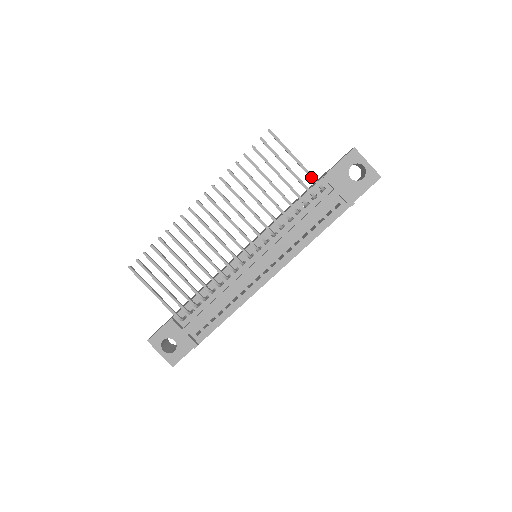
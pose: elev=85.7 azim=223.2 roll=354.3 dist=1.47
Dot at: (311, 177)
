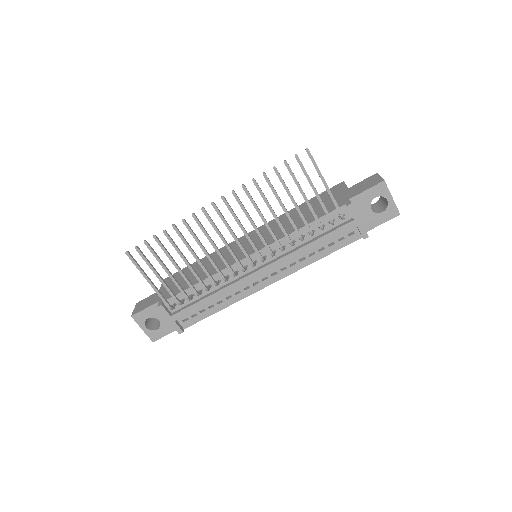
Dot at: (336, 206)
